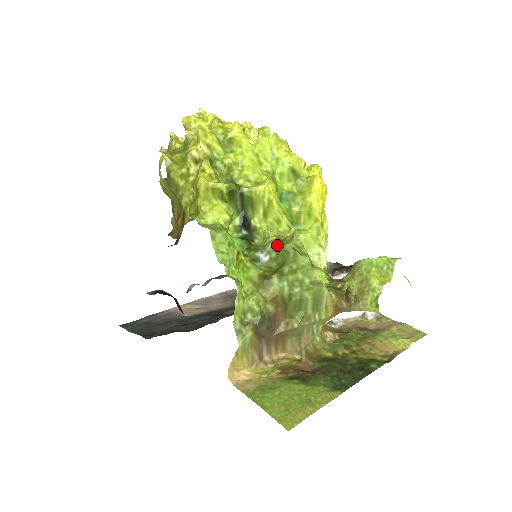
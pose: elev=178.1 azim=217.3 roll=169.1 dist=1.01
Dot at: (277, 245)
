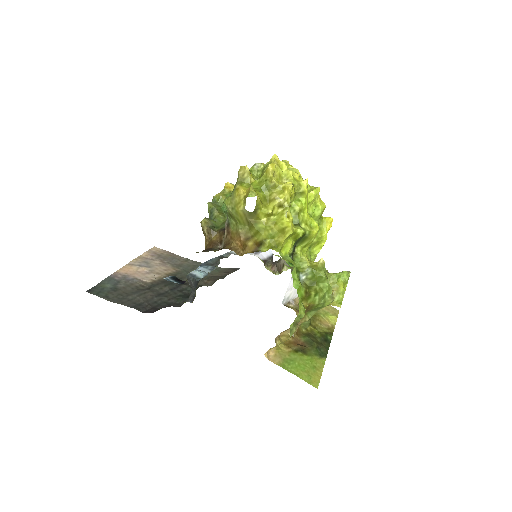
Dot at: (313, 270)
